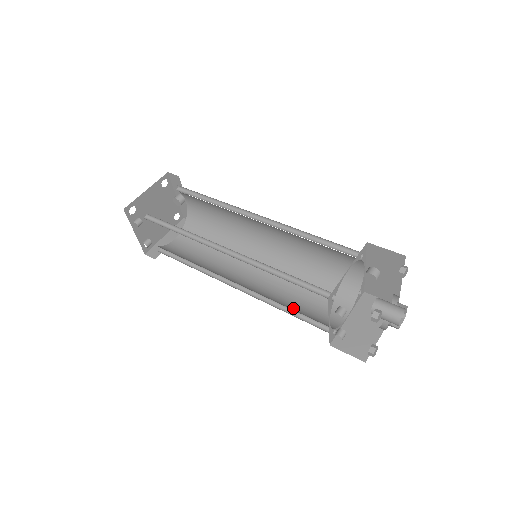
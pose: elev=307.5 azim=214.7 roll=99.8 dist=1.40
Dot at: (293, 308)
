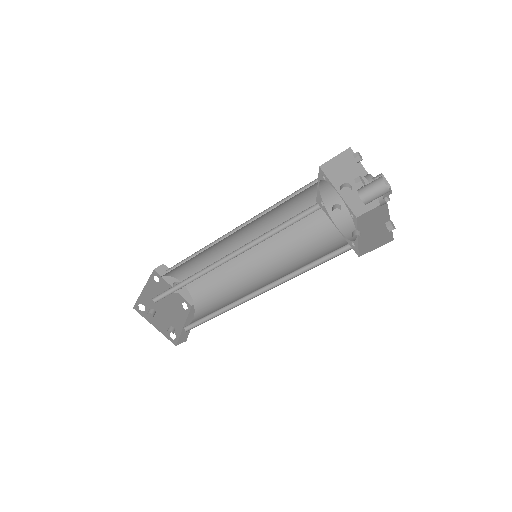
Dot at: (311, 262)
